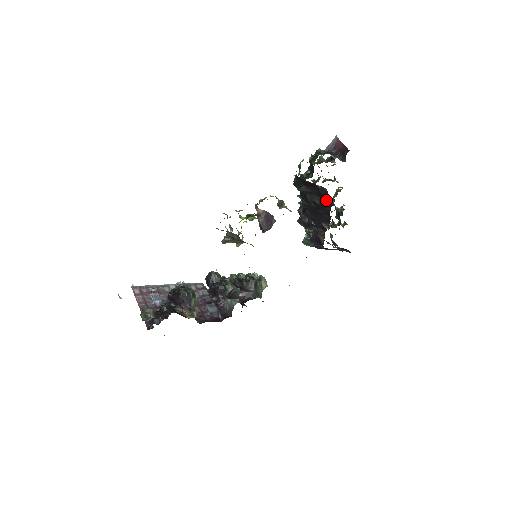
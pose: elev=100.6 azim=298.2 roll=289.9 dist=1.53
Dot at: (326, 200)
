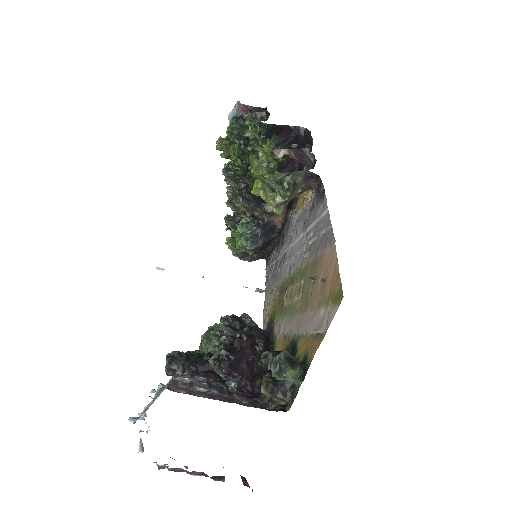
Dot at: (295, 148)
